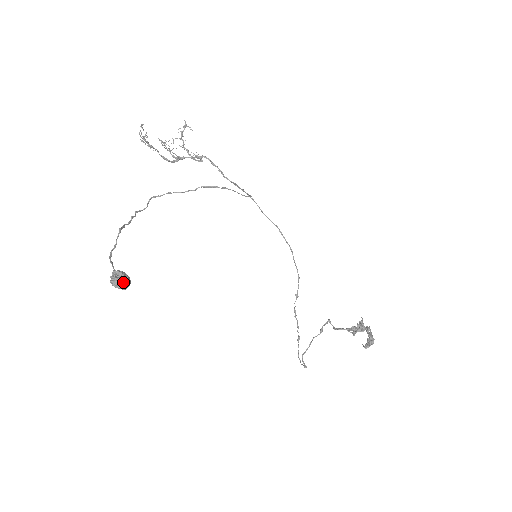
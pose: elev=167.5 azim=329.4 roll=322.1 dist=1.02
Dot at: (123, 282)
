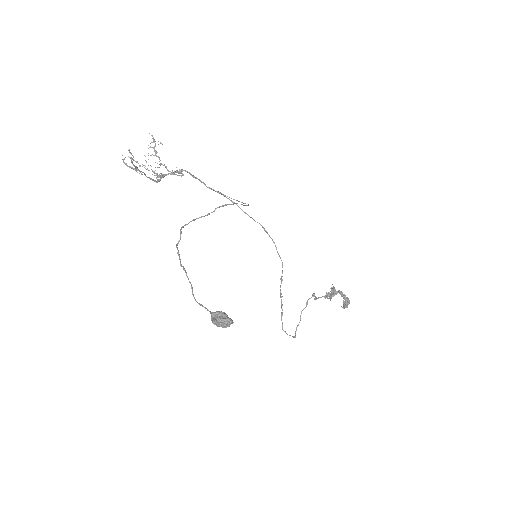
Dot at: (232, 321)
